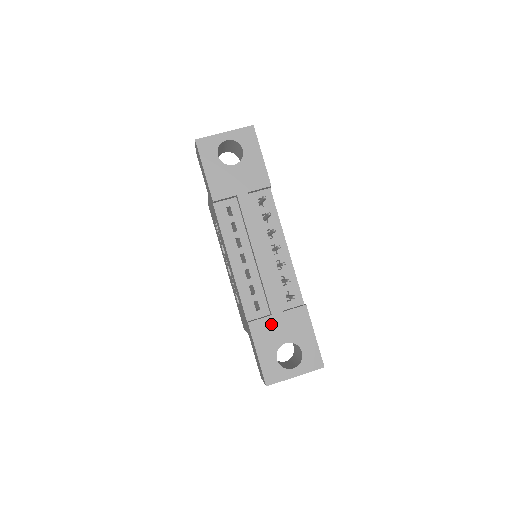
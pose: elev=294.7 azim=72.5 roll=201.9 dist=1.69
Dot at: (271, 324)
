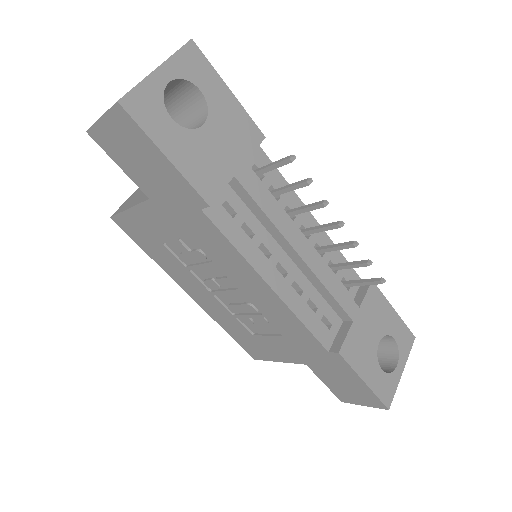
Dot at: (358, 333)
